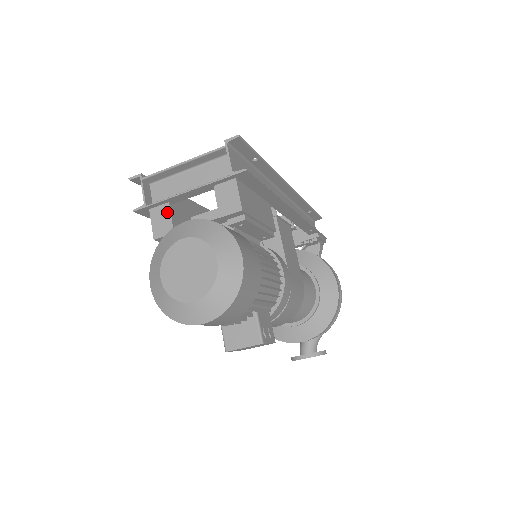
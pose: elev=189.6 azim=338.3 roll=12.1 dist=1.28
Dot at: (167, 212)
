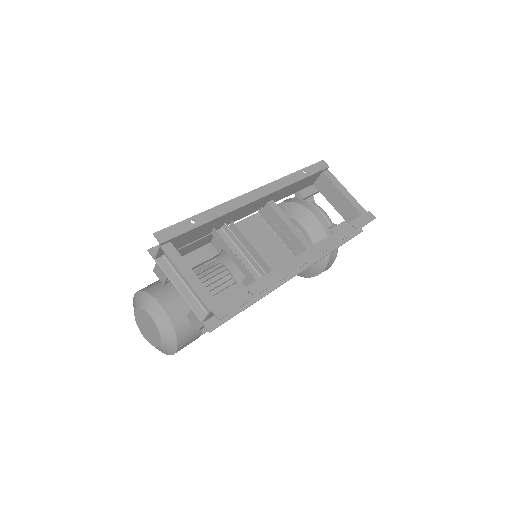
Dot at: occluded
